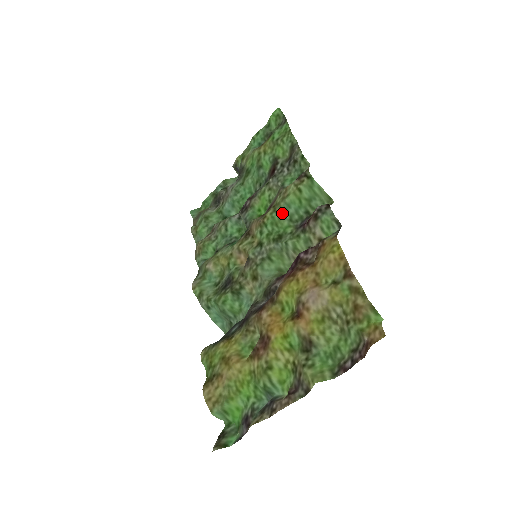
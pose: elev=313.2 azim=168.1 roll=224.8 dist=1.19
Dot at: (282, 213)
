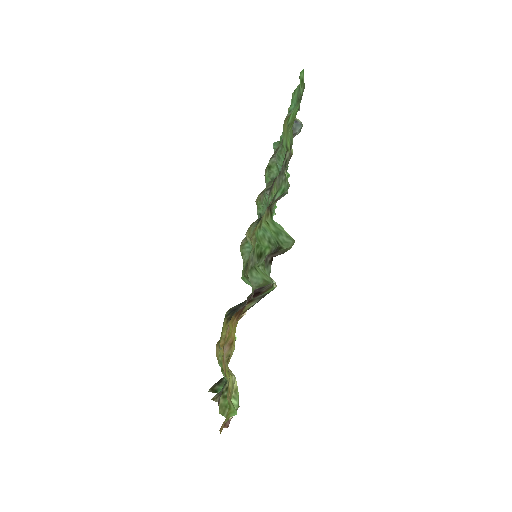
Dot at: (262, 233)
